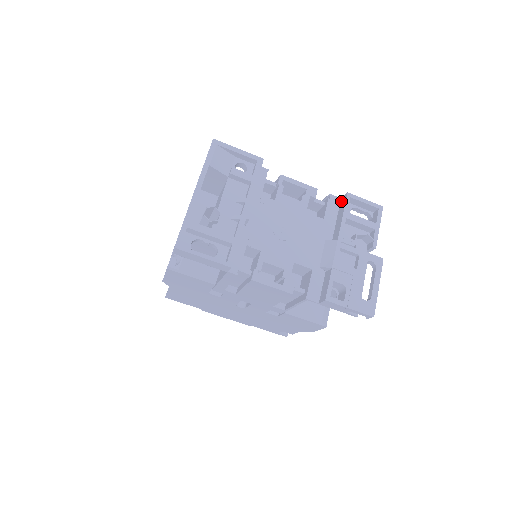
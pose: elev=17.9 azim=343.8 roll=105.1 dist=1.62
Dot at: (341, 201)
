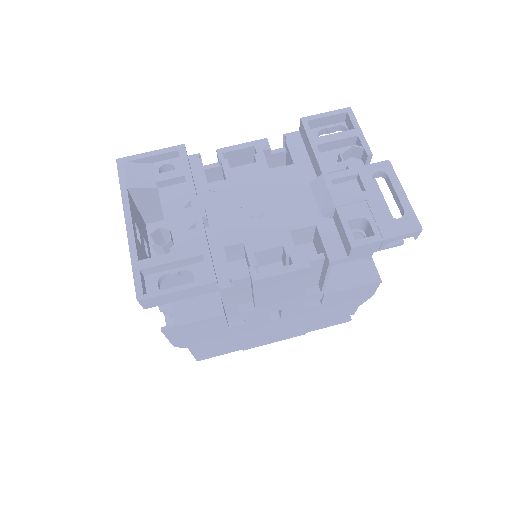
Dot at: (300, 133)
